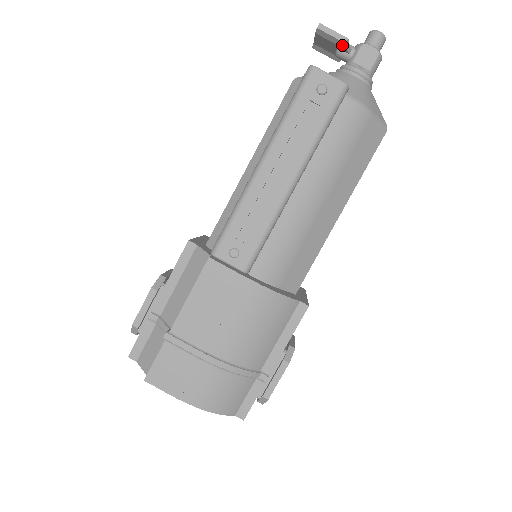
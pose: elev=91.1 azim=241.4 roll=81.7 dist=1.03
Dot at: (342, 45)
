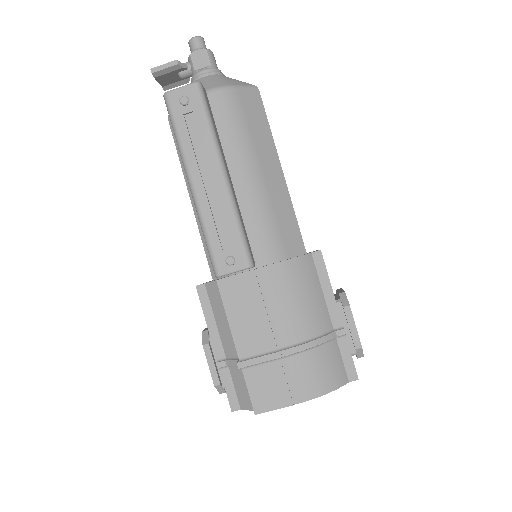
Dot at: (177, 68)
